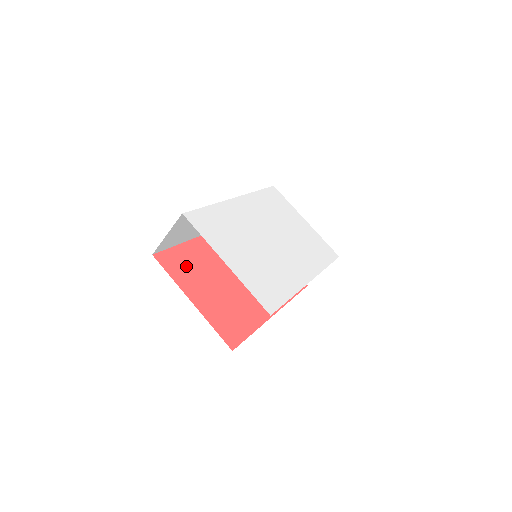
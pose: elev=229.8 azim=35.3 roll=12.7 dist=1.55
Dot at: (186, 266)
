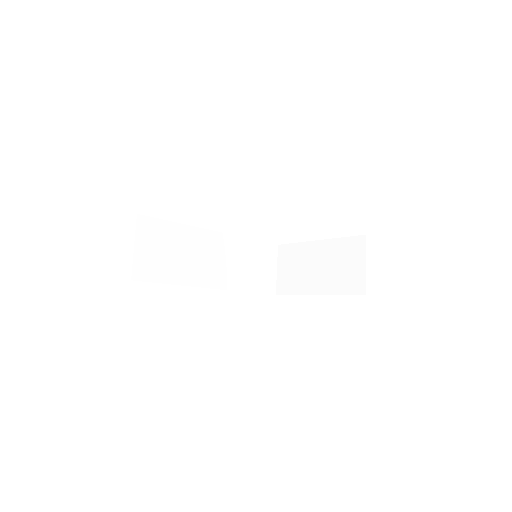
Dot at: occluded
